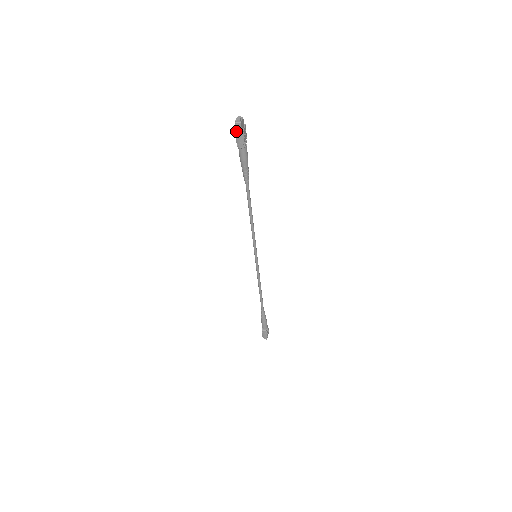
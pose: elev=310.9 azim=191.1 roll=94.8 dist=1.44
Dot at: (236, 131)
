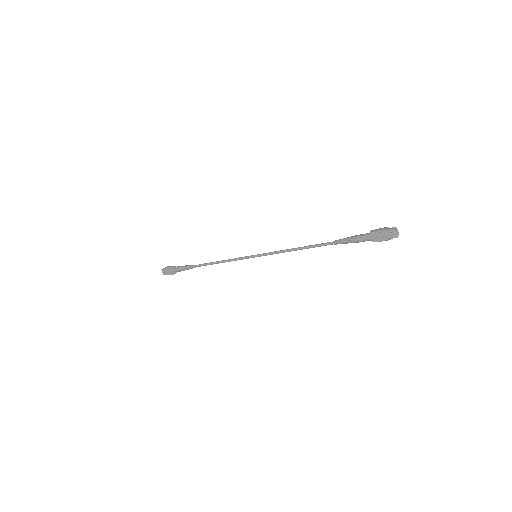
Dot at: occluded
